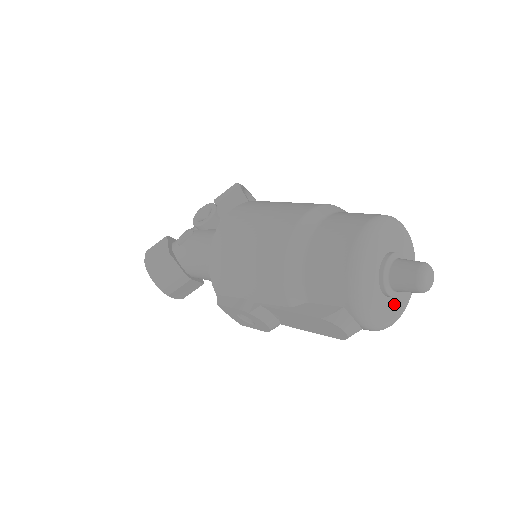
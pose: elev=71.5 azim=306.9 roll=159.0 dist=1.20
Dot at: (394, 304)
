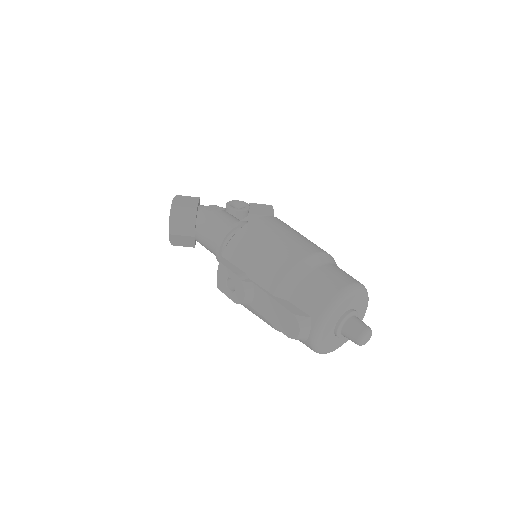
Dot at: (332, 341)
